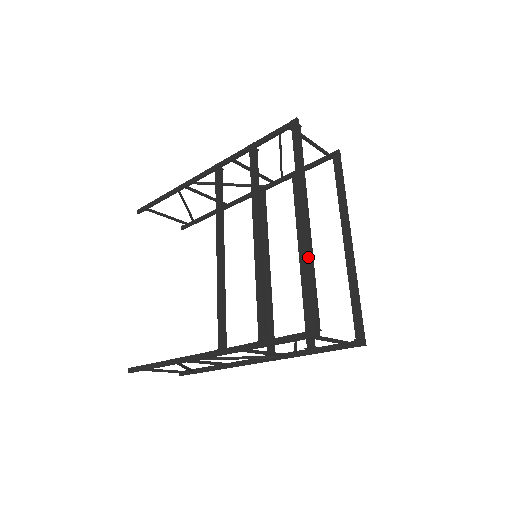
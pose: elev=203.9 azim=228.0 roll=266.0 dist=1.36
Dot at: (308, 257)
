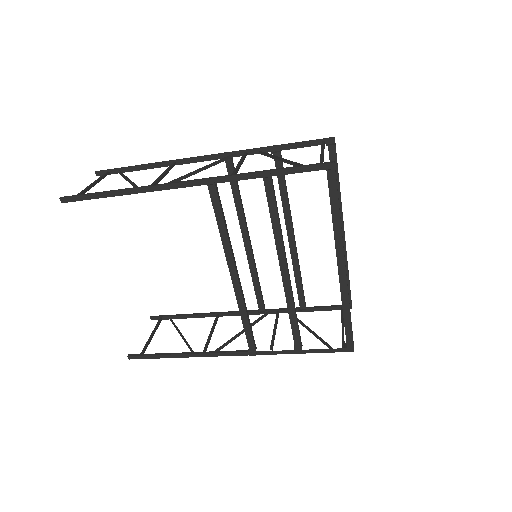
Dot at: (347, 301)
